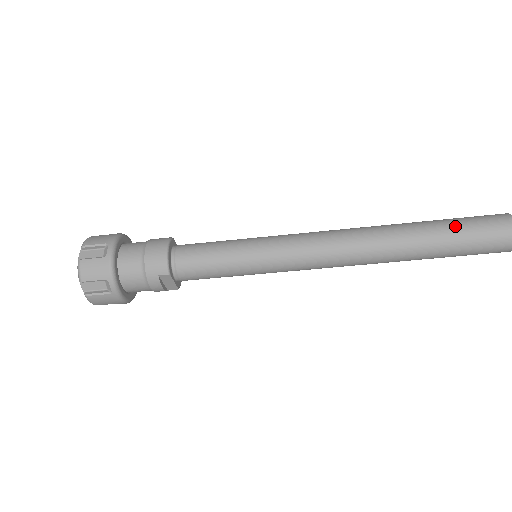
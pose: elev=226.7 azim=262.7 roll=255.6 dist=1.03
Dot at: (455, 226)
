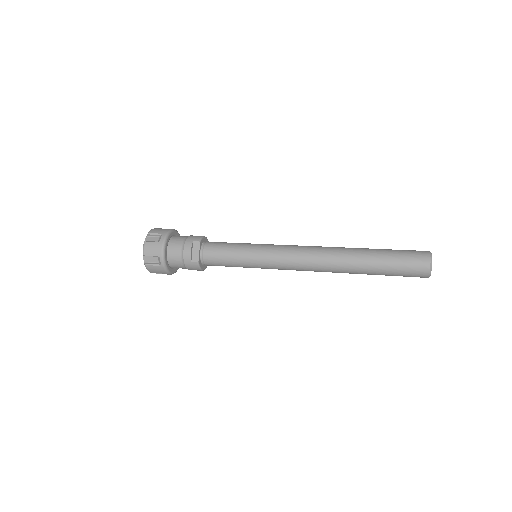
Dot at: occluded
